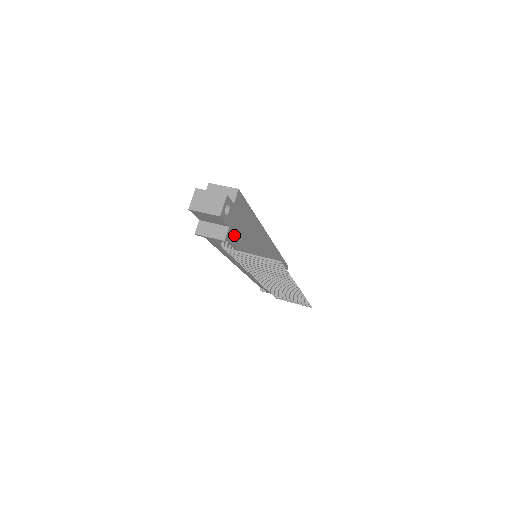
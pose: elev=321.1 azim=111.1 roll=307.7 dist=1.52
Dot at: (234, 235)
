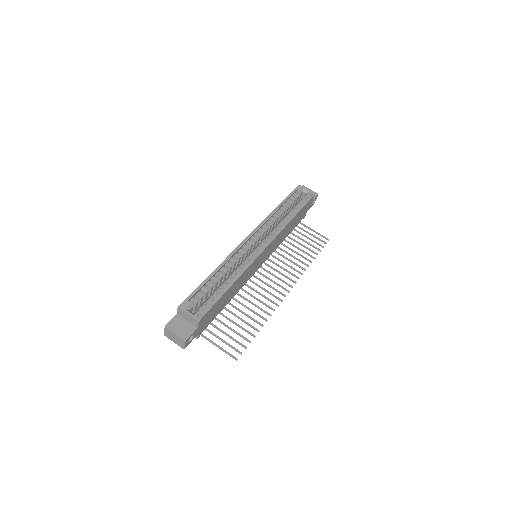
Dot at: (208, 323)
